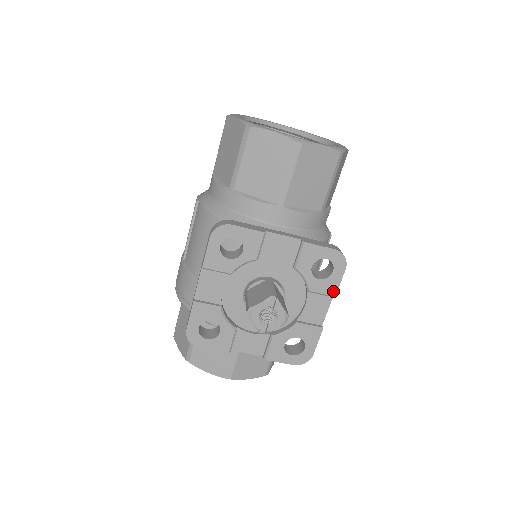
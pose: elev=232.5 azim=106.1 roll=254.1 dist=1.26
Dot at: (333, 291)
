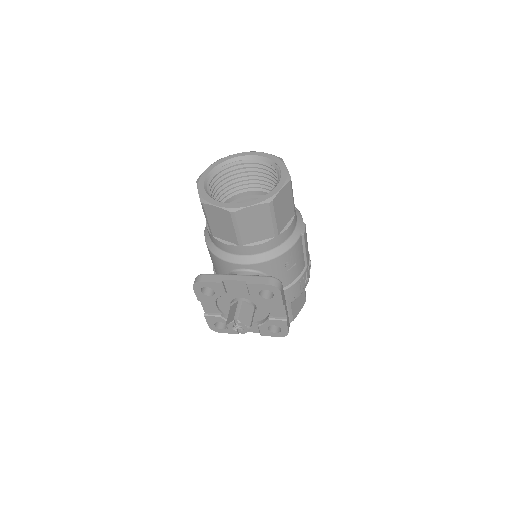
Dot at: (280, 303)
